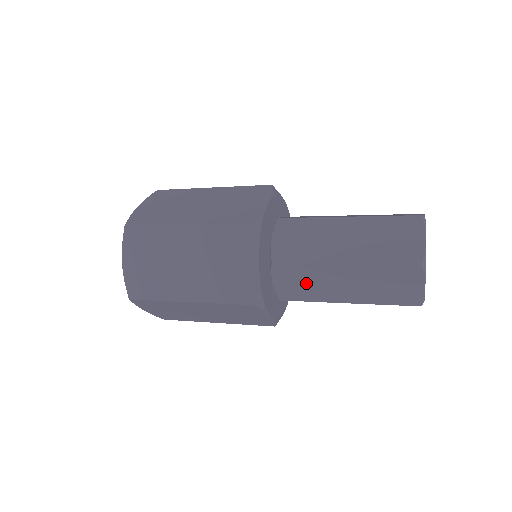
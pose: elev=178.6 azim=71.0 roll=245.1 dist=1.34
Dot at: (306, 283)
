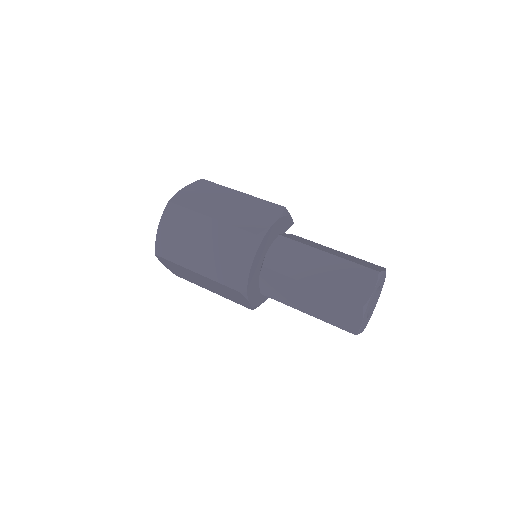
Dot at: occluded
